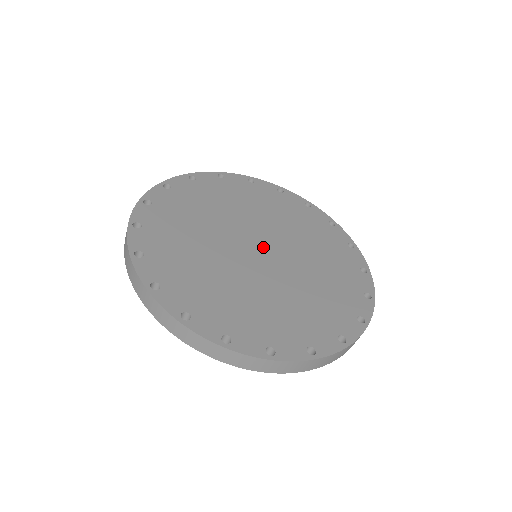
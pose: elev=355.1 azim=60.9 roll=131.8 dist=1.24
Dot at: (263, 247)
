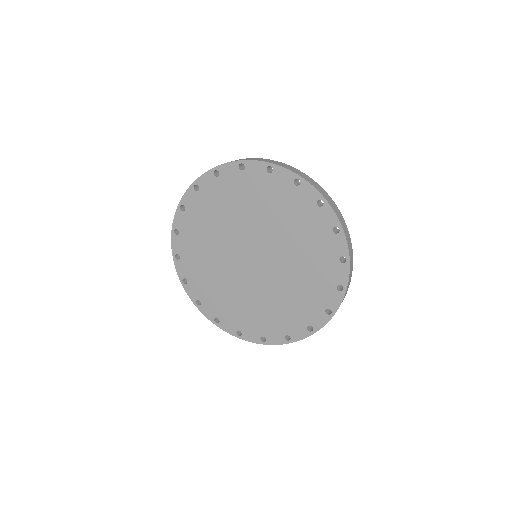
Dot at: (258, 257)
